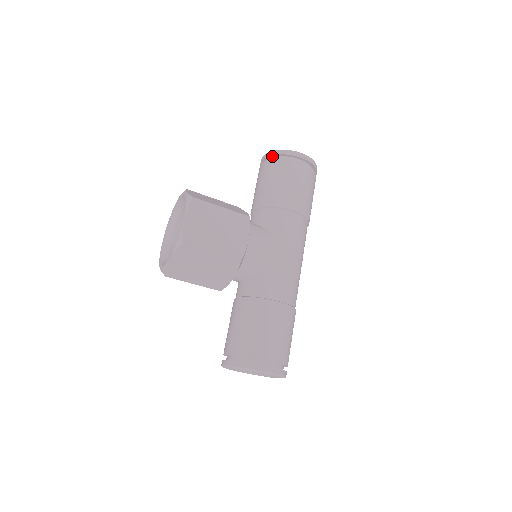
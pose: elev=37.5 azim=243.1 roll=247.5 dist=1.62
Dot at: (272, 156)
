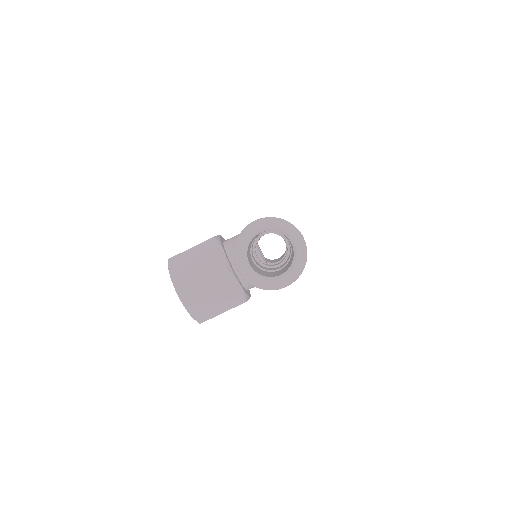
Dot at: occluded
